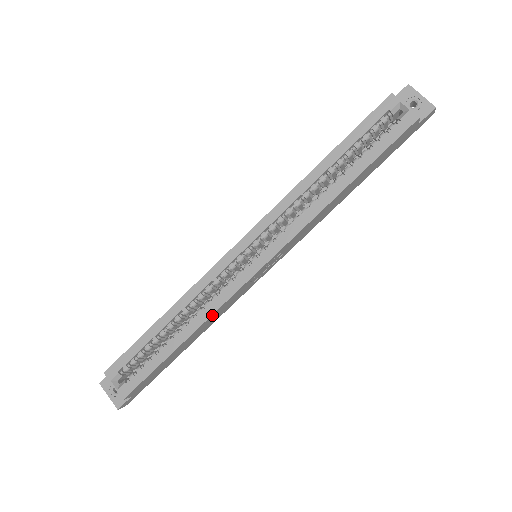
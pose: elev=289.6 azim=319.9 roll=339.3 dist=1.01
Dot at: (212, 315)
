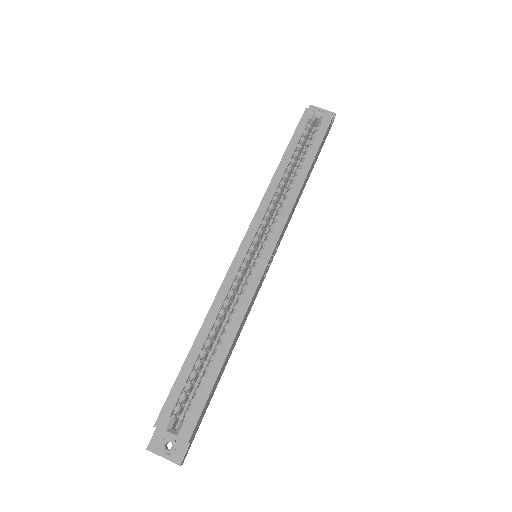
Dot at: (245, 314)
